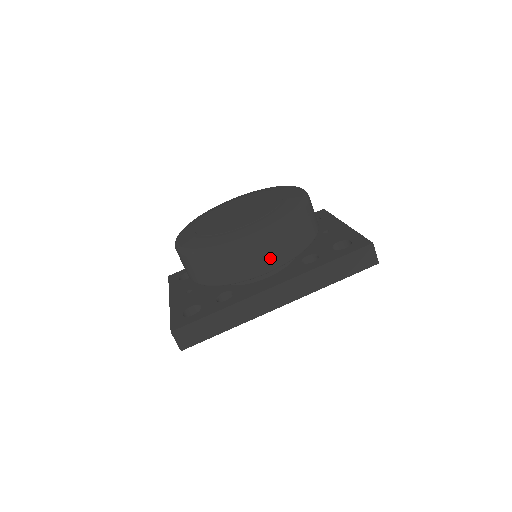
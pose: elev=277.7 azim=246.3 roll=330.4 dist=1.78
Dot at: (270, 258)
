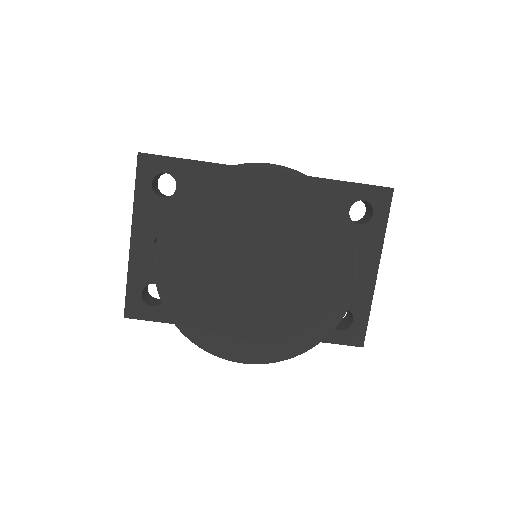
Dot at: occluded
